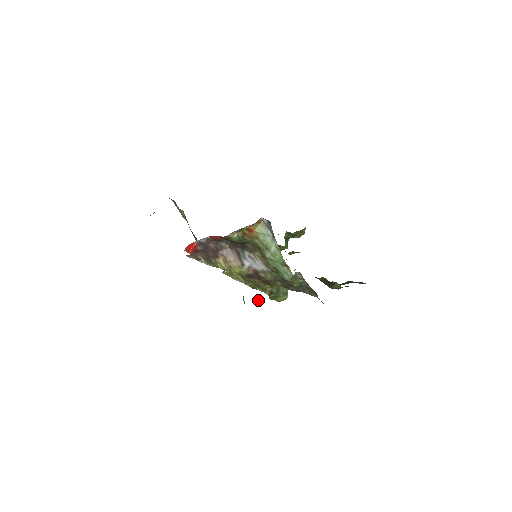
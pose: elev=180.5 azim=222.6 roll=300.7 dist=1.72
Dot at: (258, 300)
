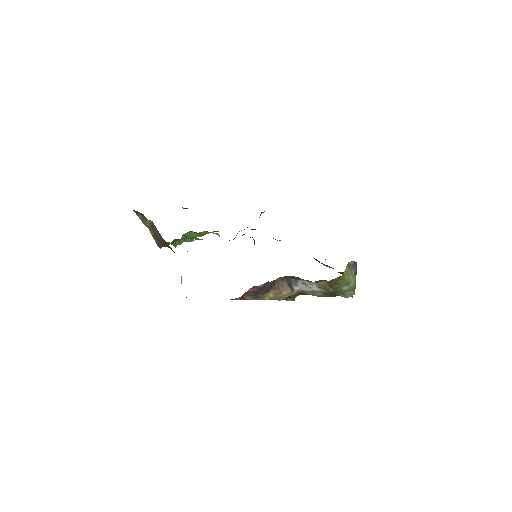
Dot at: occluded
